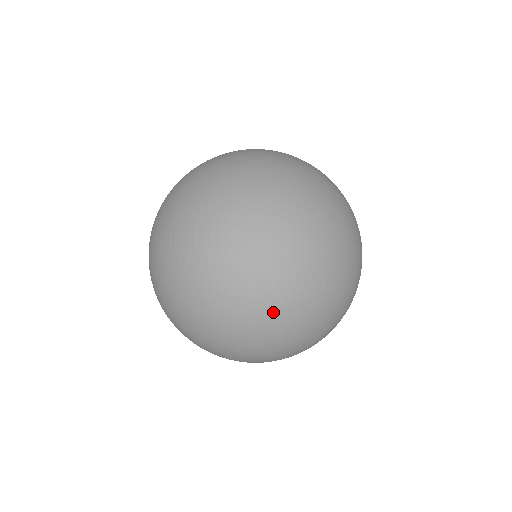
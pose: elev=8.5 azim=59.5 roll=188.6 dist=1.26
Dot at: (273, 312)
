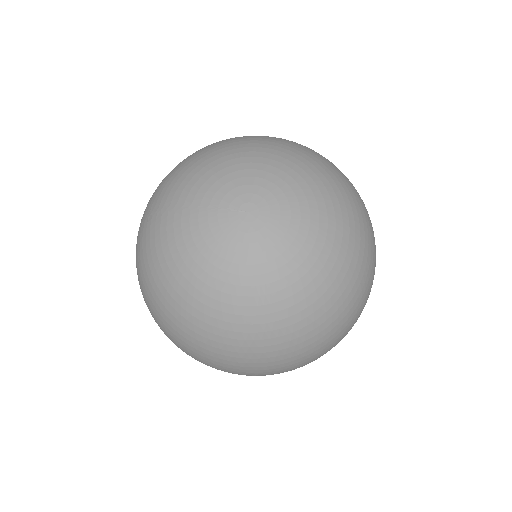
Dot at: (353, 318)
